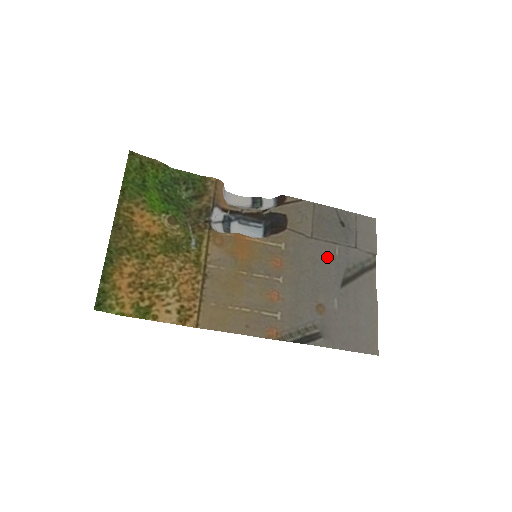
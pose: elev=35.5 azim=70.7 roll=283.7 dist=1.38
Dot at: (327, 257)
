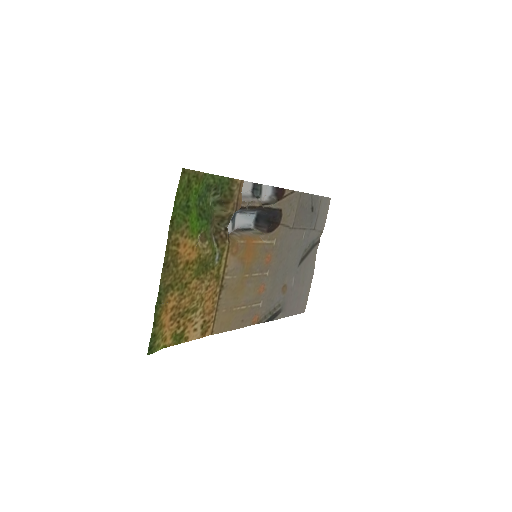
Dot at: (297, 243)
